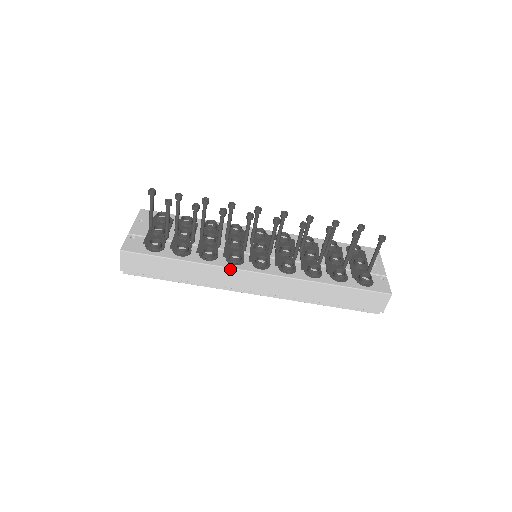
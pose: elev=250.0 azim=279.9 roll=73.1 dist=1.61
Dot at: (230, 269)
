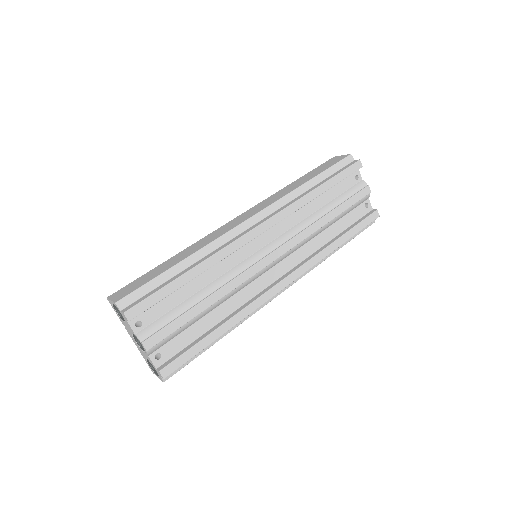
Dot at: (213, 232)
